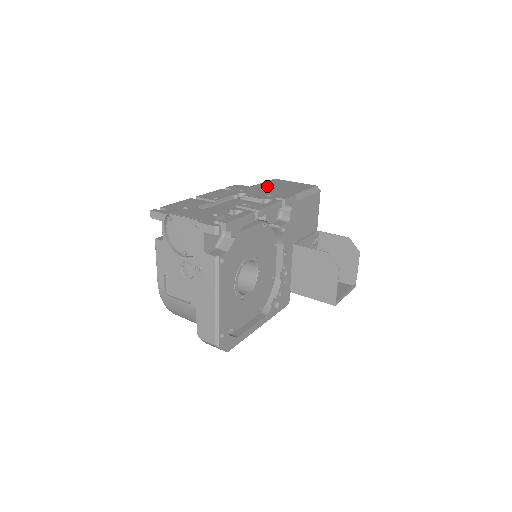
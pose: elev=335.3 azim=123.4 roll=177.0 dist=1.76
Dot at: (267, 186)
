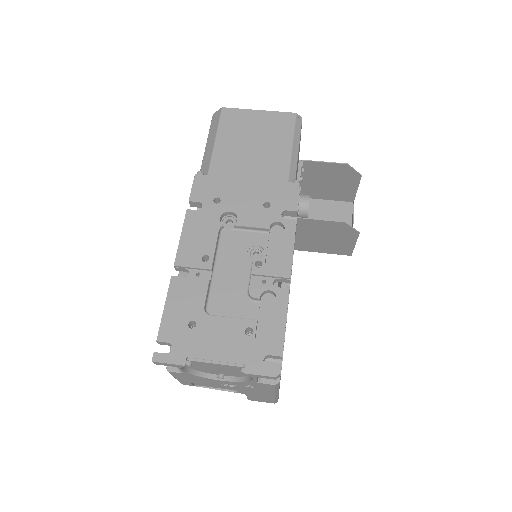
Dot at: (233, 151)
